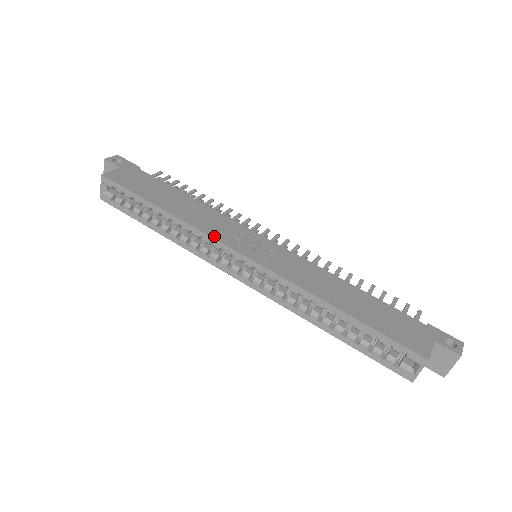
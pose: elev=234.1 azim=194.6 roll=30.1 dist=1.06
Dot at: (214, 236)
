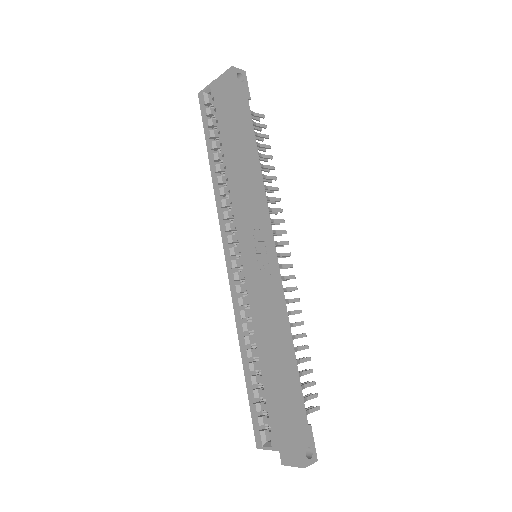
Dot at: (241, 215)
